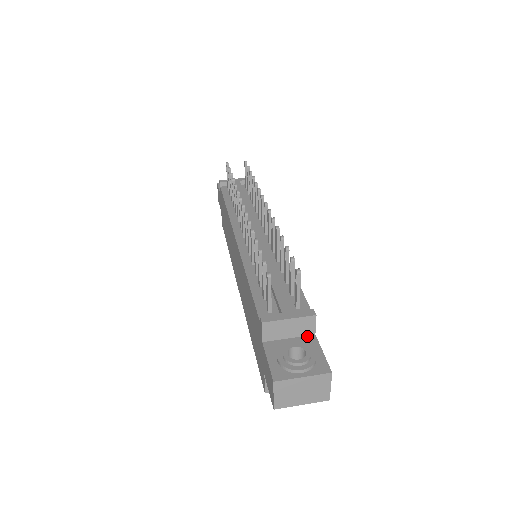
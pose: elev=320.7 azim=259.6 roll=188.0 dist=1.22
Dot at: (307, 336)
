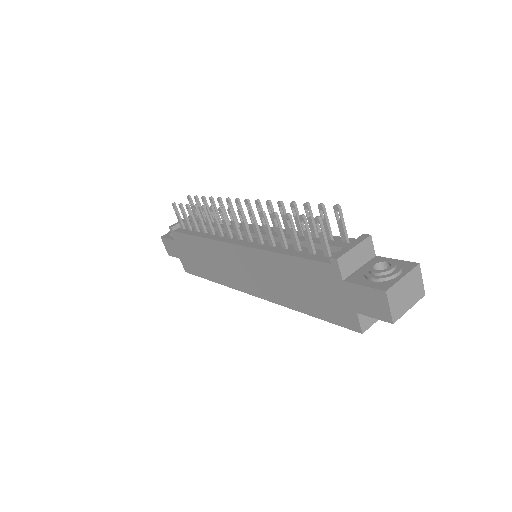
Dot at: (371, 259)
